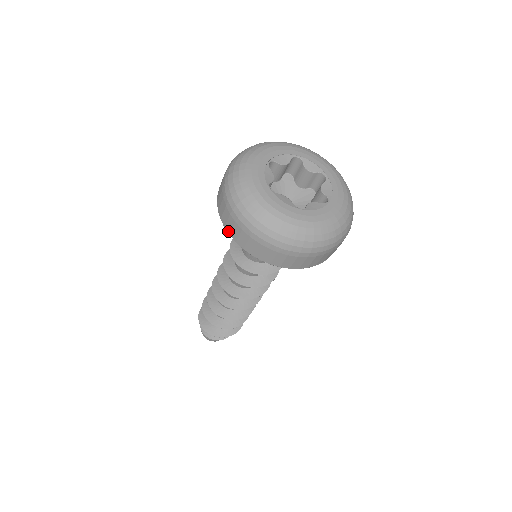
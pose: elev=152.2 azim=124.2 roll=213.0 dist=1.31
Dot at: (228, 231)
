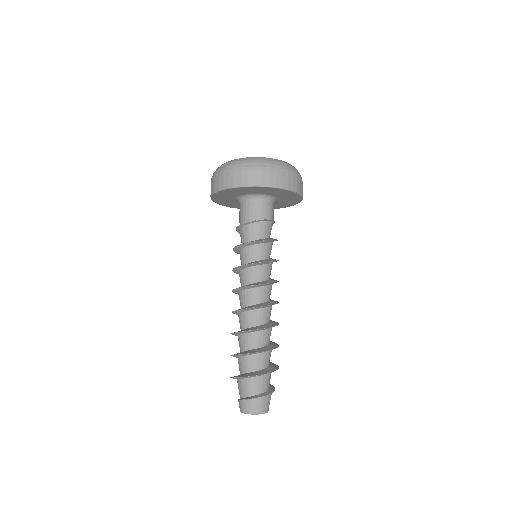
Dot at: (210, 196)
